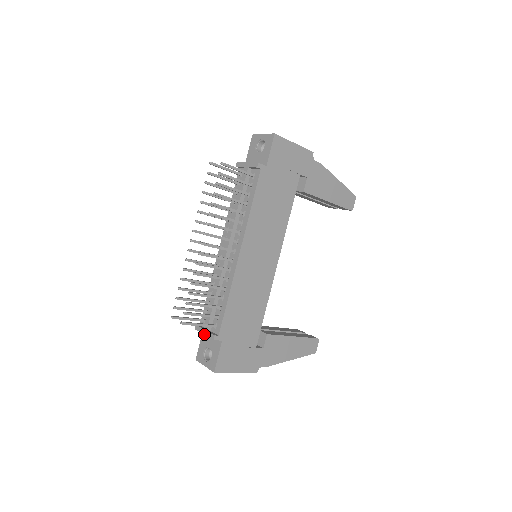
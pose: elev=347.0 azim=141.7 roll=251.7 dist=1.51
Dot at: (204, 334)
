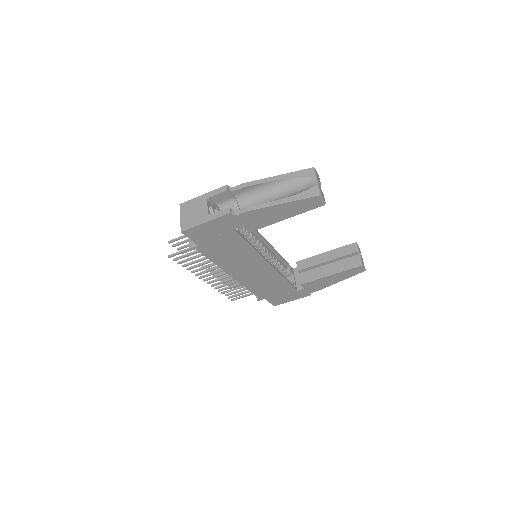
Dot at: occluded
